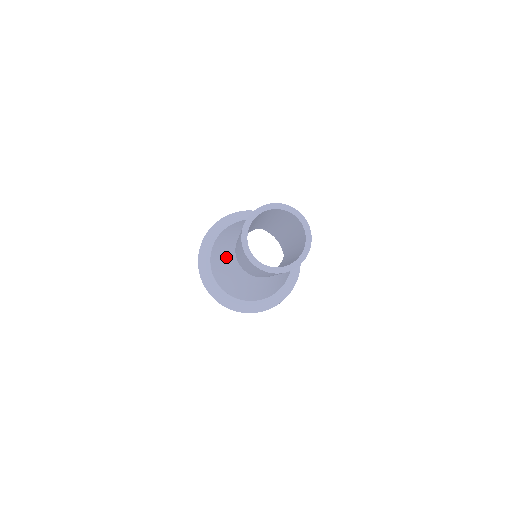
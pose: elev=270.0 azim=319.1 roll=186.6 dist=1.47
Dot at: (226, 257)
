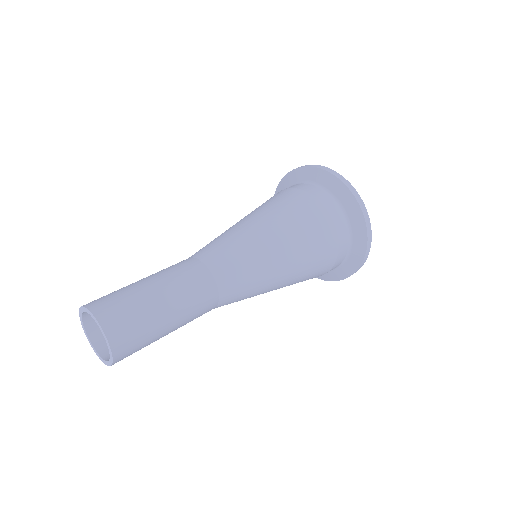
Dot at: occluded
